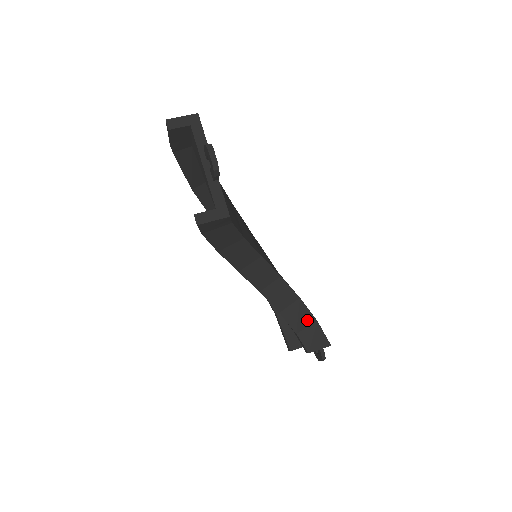
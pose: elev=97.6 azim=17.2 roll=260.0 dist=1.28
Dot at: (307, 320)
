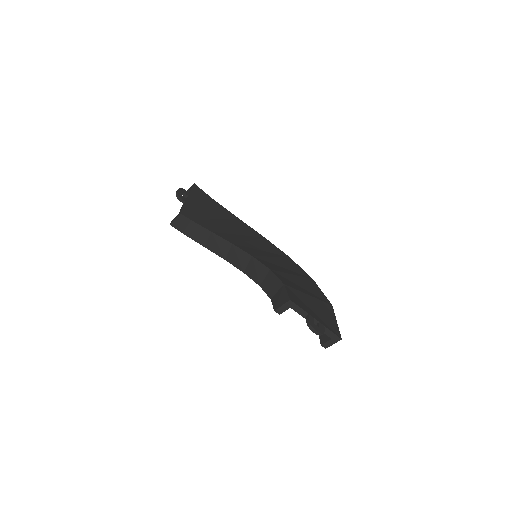
Dot at: (277, 286)
